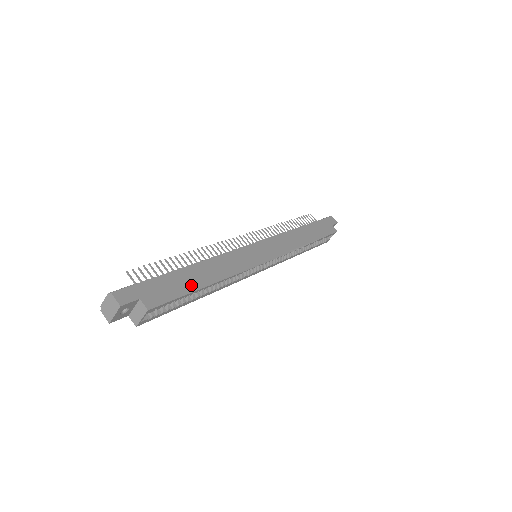
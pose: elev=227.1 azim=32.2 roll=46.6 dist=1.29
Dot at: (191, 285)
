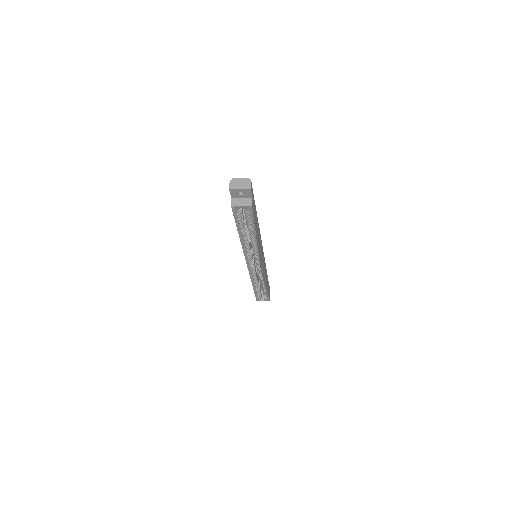
Dot at: (256, 223)
